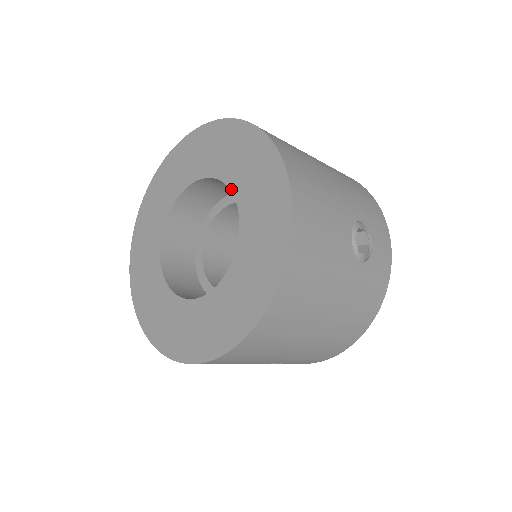
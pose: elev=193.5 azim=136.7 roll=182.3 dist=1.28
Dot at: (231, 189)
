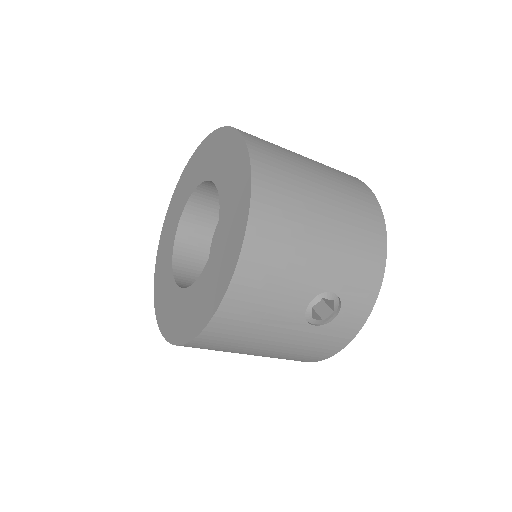
Dot at: (219, 219)
